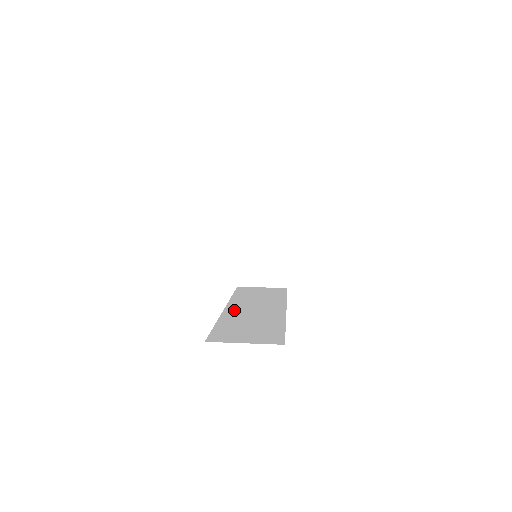
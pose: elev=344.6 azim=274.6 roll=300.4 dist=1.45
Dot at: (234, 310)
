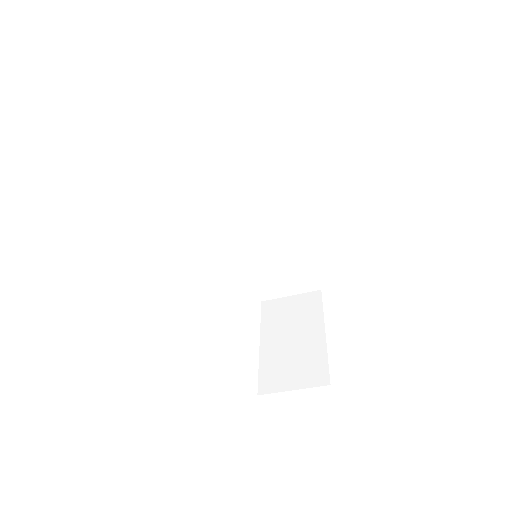
Dot at: occluded
